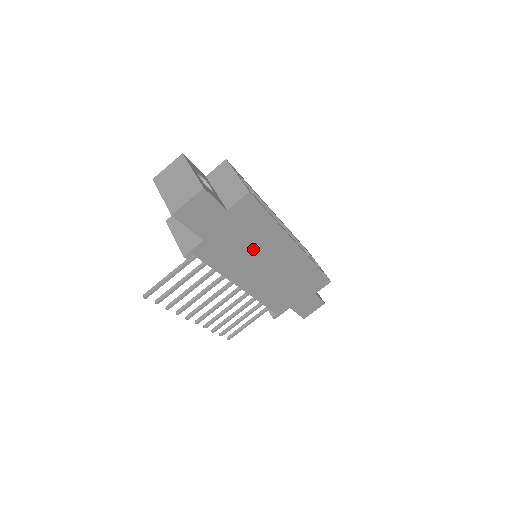
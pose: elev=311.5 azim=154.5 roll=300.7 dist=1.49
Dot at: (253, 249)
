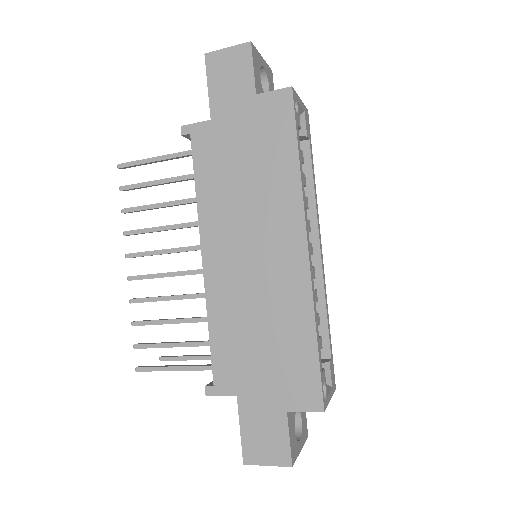
Dot at: (251, 193)
